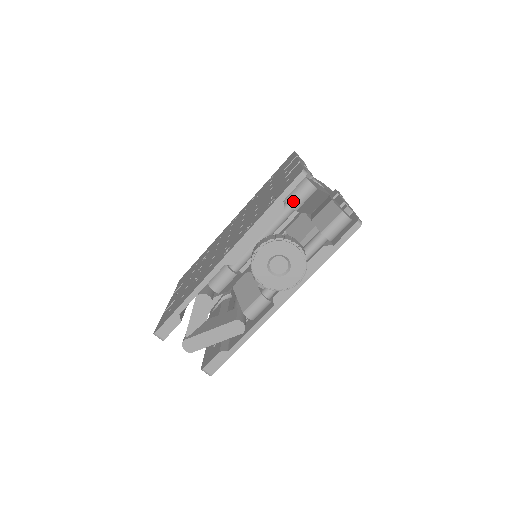
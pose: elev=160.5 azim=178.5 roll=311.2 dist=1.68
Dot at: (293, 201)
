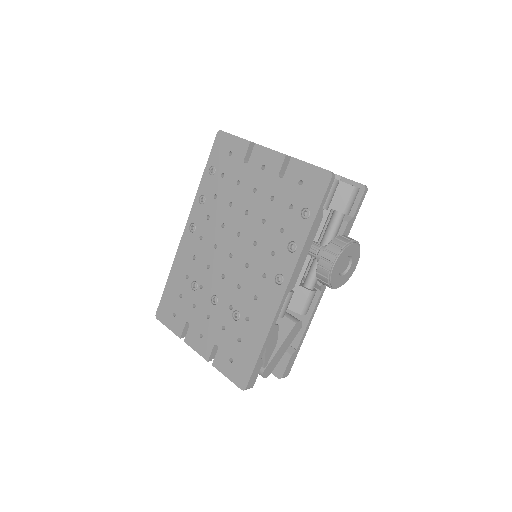
Dot at: (326, 203)
